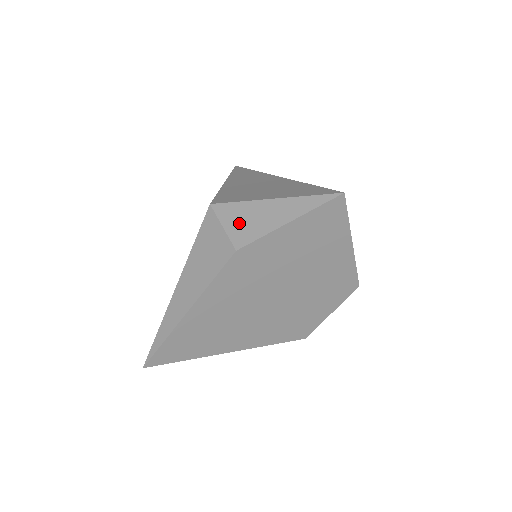
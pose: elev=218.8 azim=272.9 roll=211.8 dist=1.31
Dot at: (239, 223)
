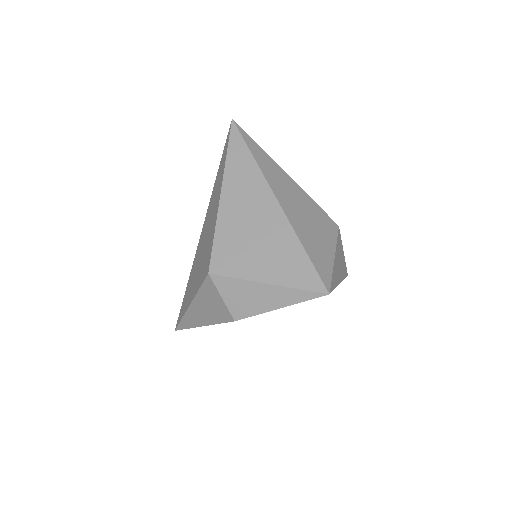
Dot at: (236, 299)
